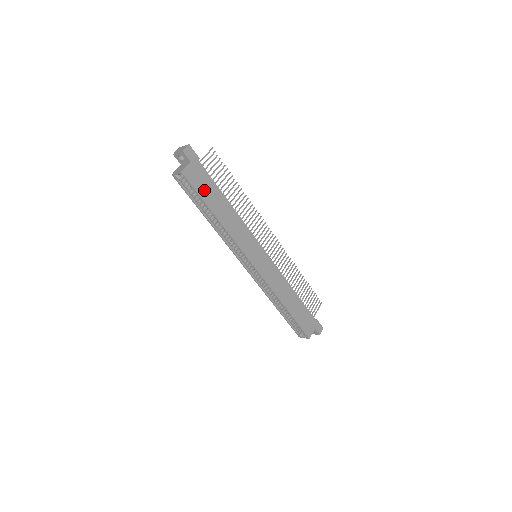
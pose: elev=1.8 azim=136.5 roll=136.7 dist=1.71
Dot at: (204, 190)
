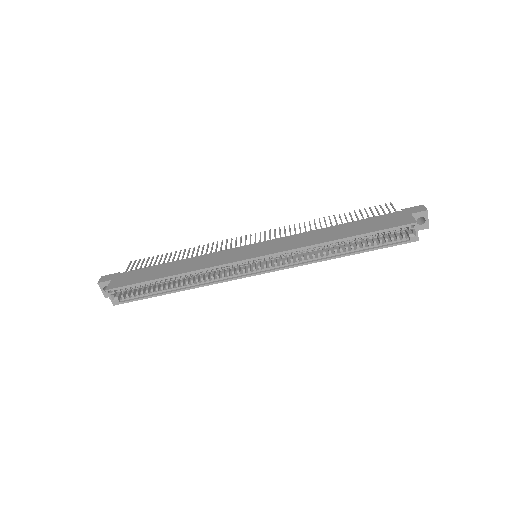
Dot at: (140, 278)
